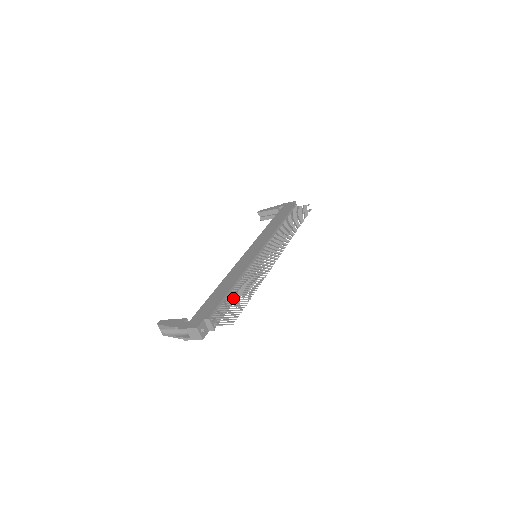
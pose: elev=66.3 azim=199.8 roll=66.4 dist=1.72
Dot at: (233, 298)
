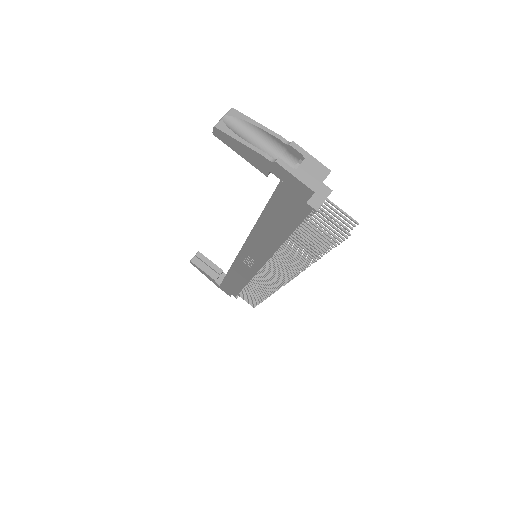
Dot at: (315, 227)
